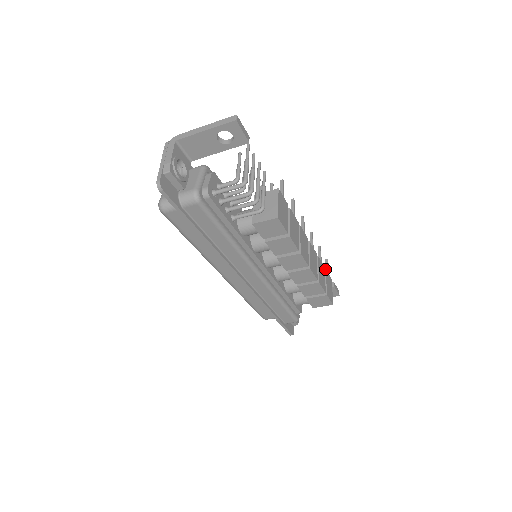
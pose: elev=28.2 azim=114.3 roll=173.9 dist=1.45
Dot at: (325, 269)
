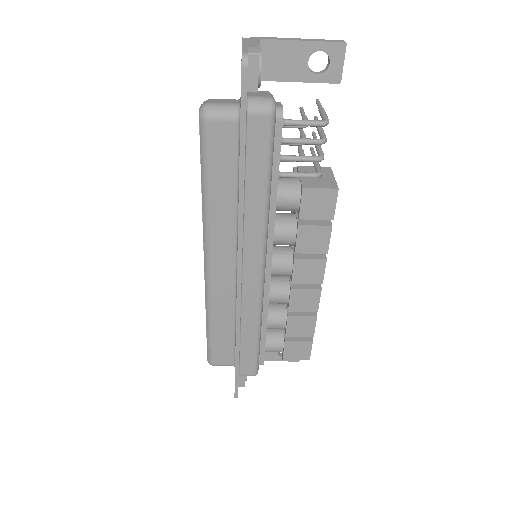
Dot at: occluded
